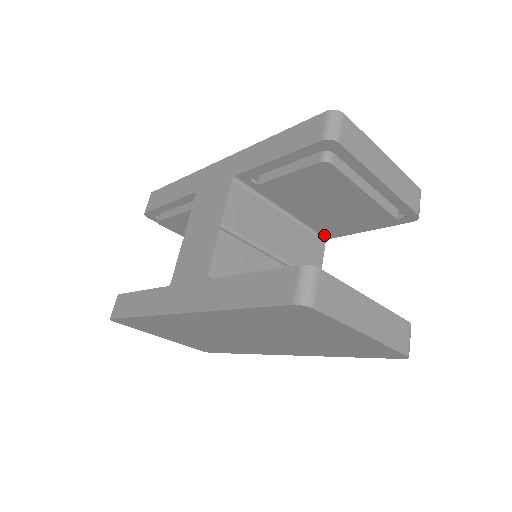
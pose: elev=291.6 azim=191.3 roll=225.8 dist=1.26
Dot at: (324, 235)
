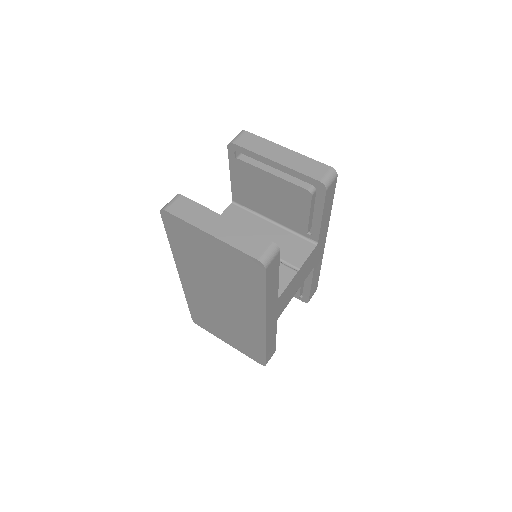
Dot at: (303, 234)
